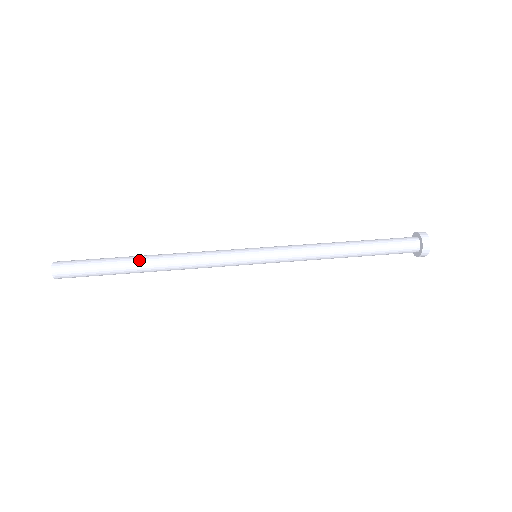
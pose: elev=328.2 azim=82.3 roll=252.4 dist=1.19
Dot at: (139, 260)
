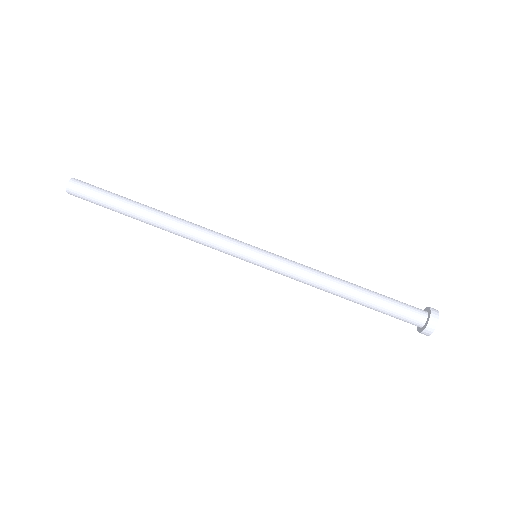
Dot at: (145, 213)
